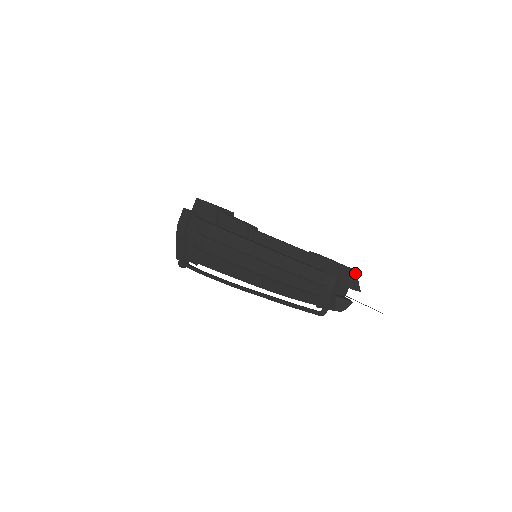
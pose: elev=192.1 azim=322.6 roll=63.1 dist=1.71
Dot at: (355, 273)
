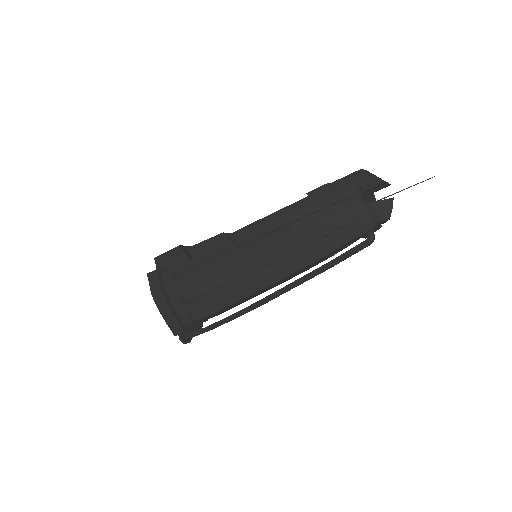
Dot at: occluded
